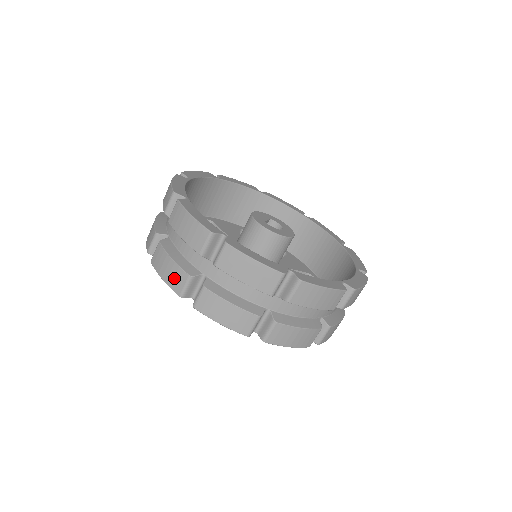
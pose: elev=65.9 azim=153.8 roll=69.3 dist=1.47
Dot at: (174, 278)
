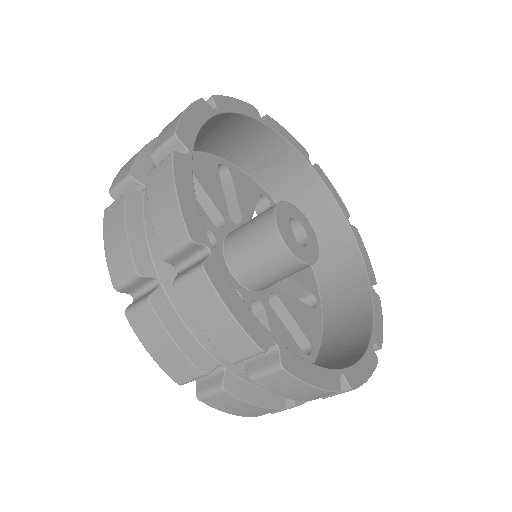
Dot at: (255, 414)
